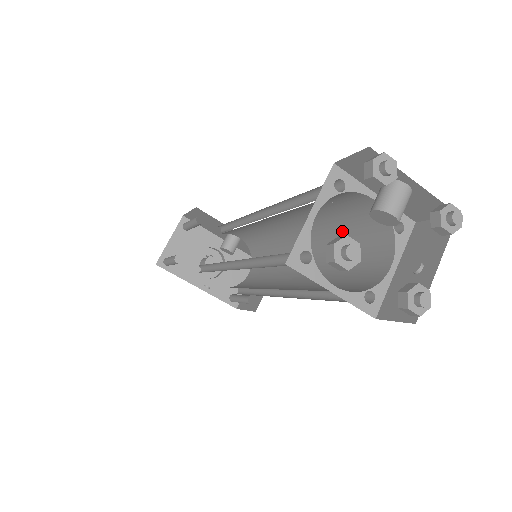
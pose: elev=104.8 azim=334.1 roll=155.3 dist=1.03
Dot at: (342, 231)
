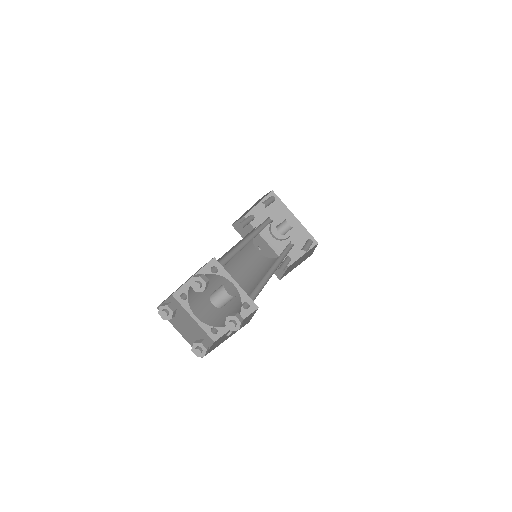
Dot at: occluded
